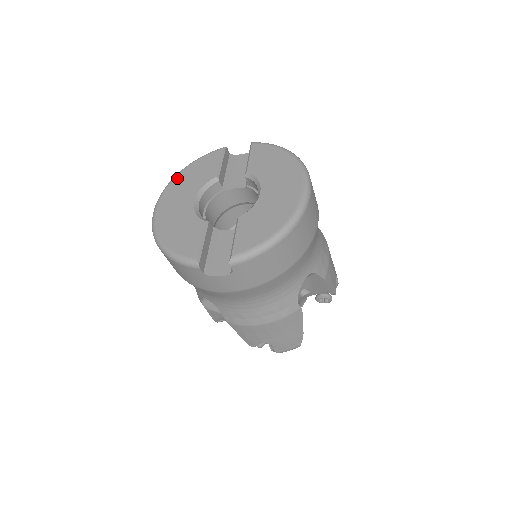
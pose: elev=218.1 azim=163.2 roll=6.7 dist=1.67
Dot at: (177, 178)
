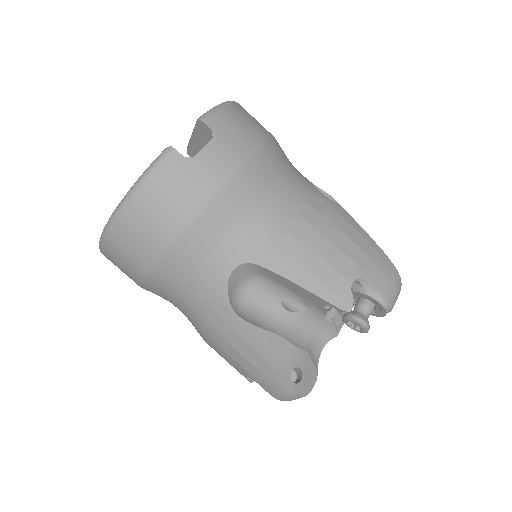
Dot at: occluded
